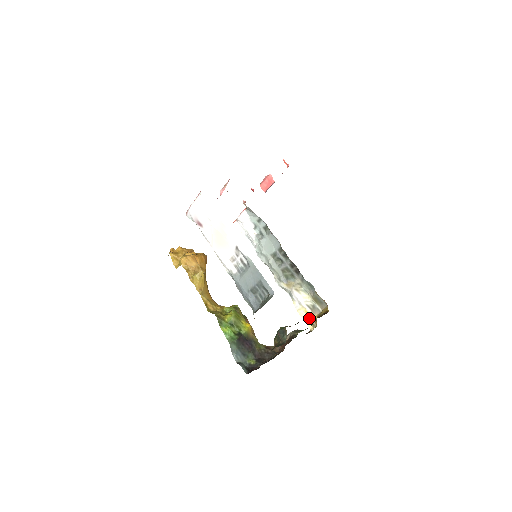
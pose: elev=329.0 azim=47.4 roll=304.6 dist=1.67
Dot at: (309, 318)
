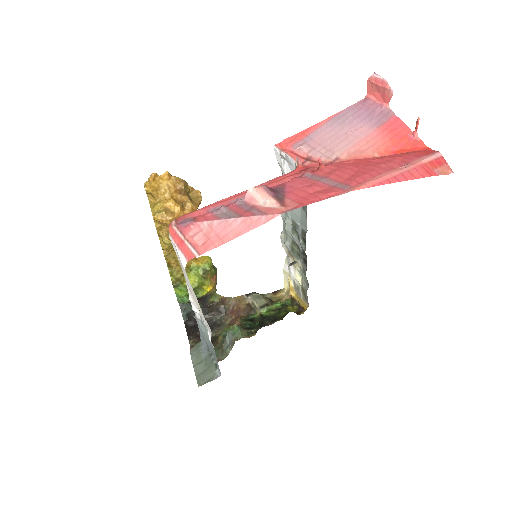
Dot at: (289, 285)
